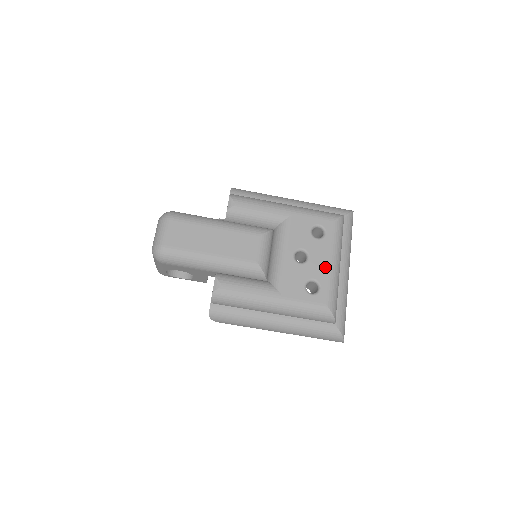
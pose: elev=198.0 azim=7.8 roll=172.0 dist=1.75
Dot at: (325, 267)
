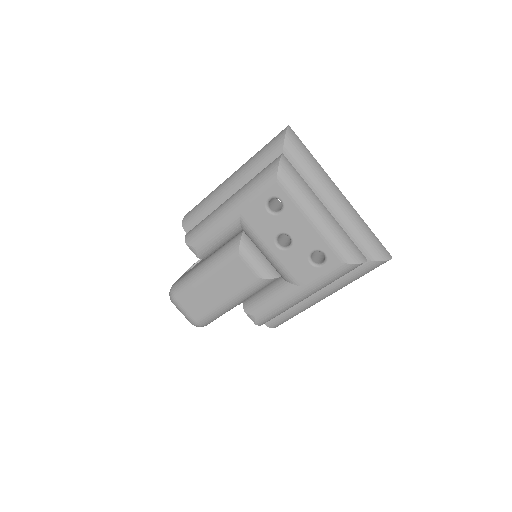
Dot at: (311, 232)
